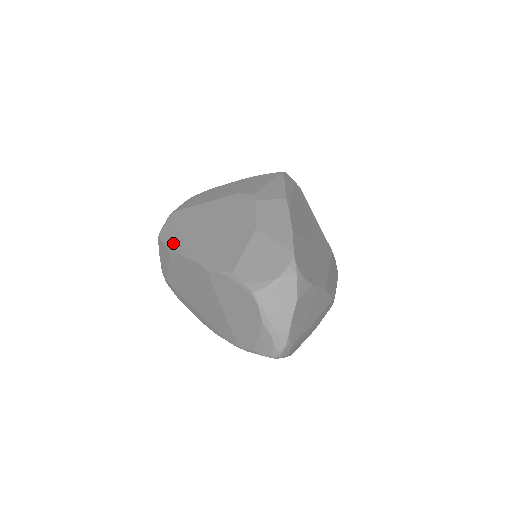
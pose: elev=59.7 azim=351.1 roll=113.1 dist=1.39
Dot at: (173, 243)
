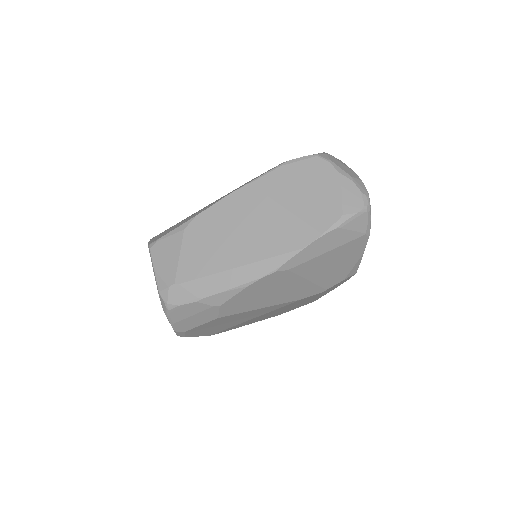
Dot at: (182, 222)
